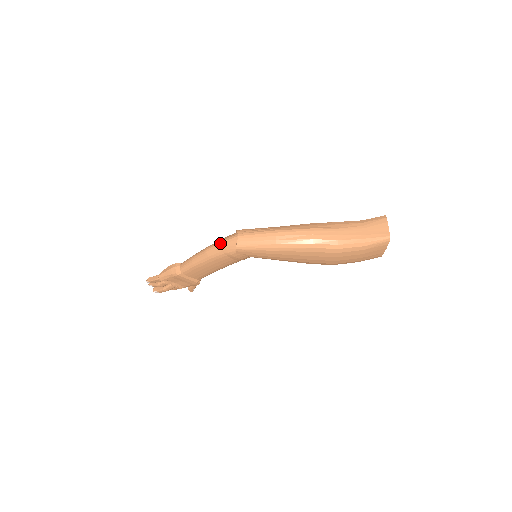
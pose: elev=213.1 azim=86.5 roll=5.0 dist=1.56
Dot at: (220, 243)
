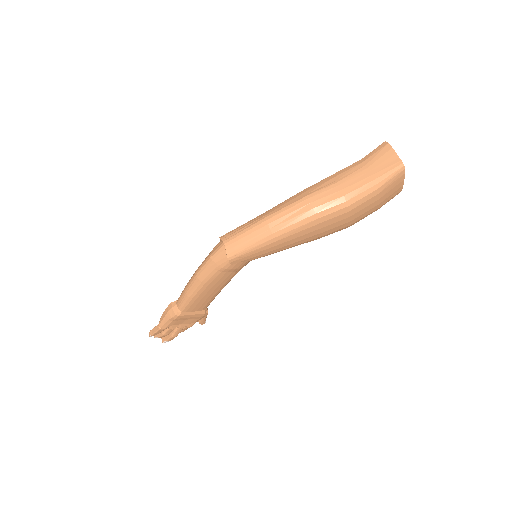
Dot at: (207, 261)
